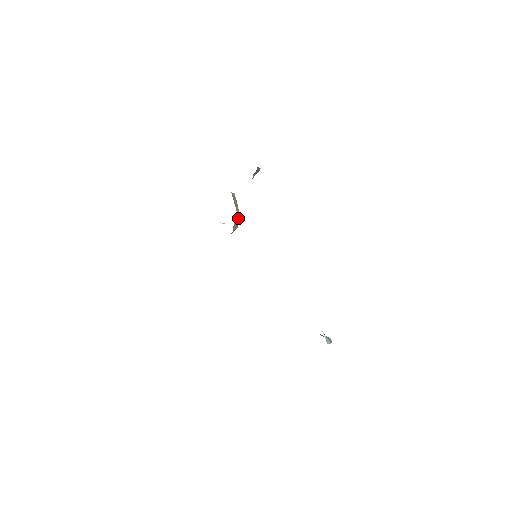
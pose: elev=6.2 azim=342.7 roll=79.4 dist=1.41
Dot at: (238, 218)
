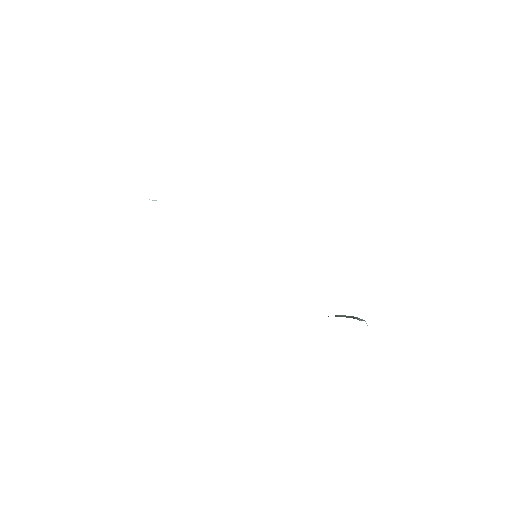
Dot at: occluded
